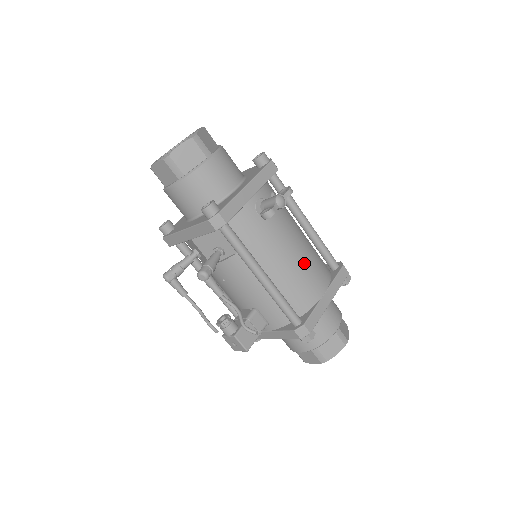
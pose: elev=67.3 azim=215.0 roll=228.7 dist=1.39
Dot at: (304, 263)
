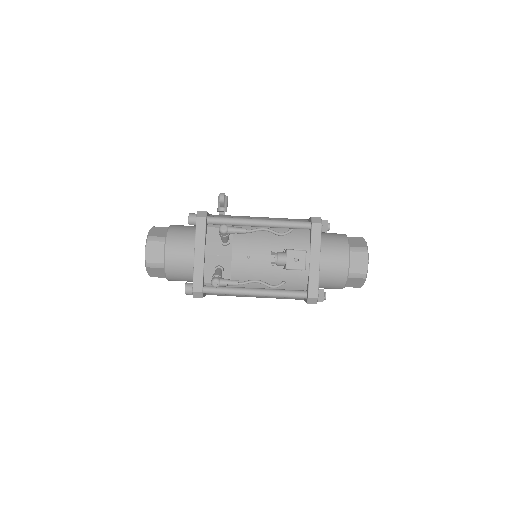
Dot at: occluded
